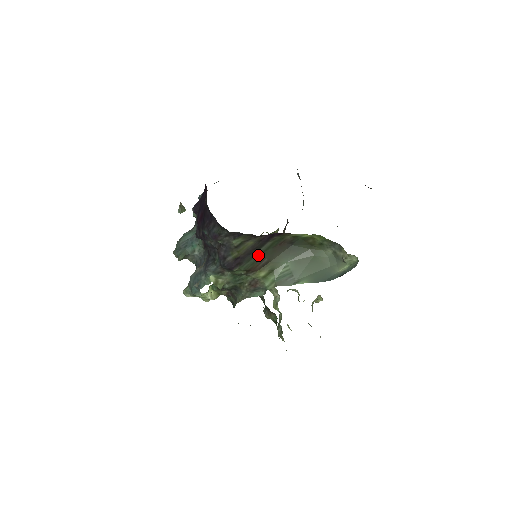
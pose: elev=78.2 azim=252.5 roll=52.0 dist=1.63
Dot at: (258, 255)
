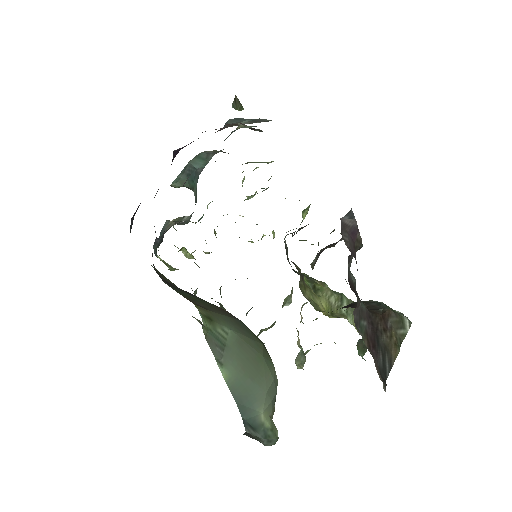
Dot at: (189, 295)
